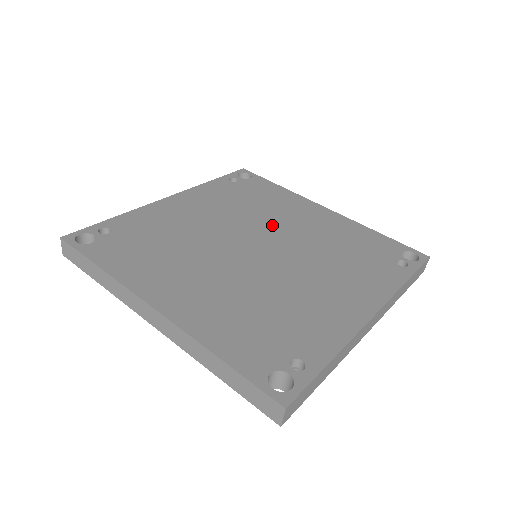
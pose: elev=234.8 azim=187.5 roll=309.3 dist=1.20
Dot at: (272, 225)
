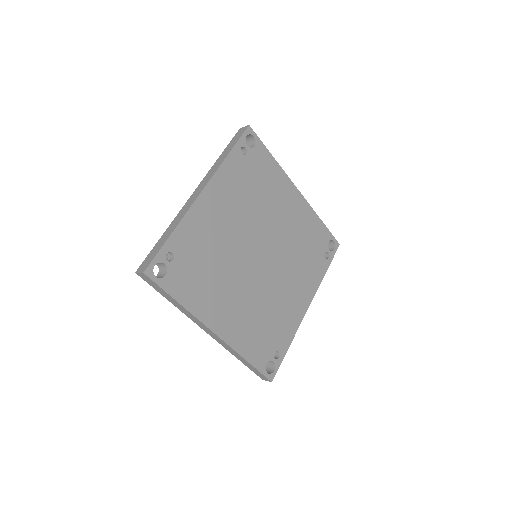
Dot at: (269, 224)
